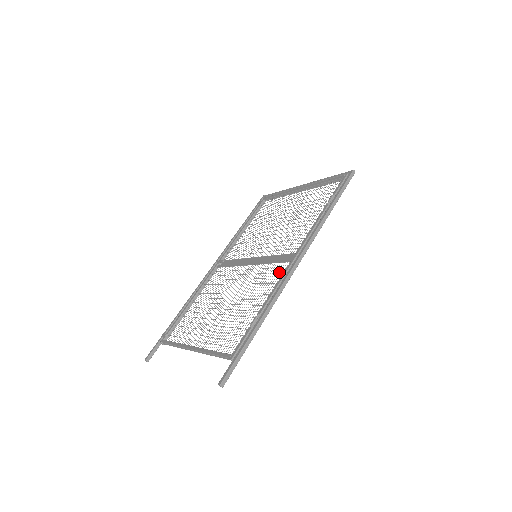
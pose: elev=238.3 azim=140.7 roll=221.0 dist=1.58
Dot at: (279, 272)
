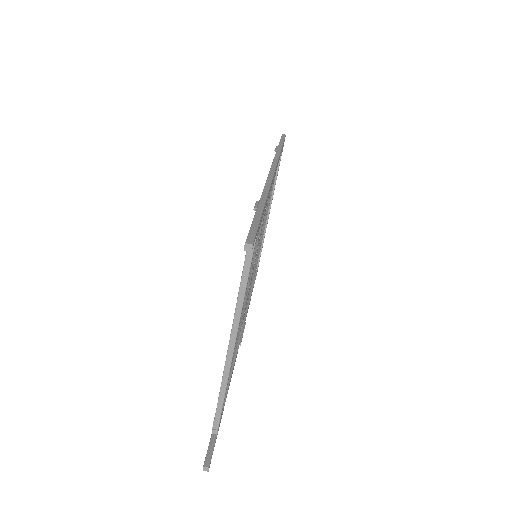
Dot at: occluded
